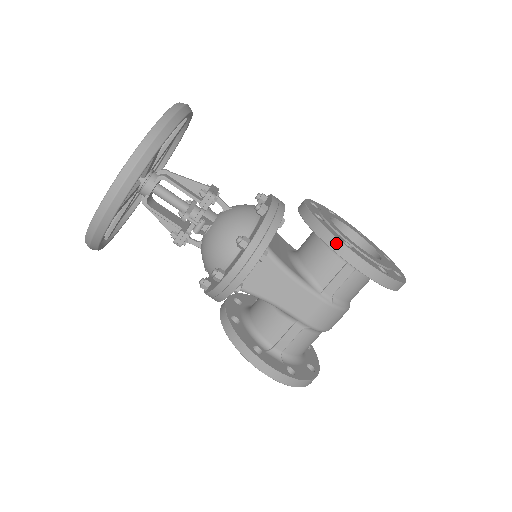
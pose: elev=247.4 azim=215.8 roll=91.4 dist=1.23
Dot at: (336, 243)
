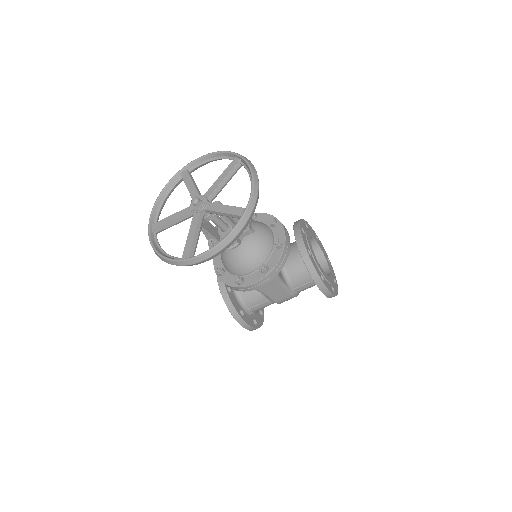
Dot at: (318, 279)
